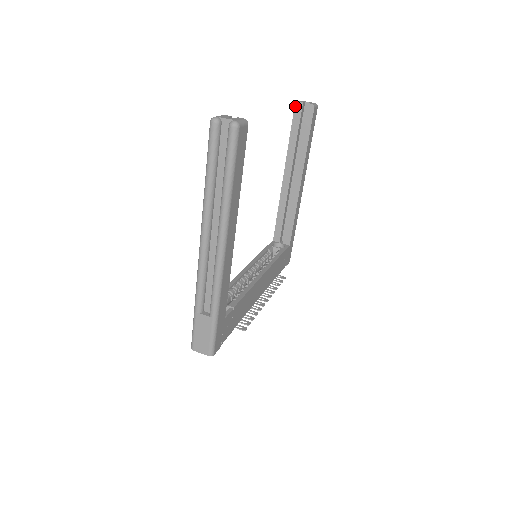
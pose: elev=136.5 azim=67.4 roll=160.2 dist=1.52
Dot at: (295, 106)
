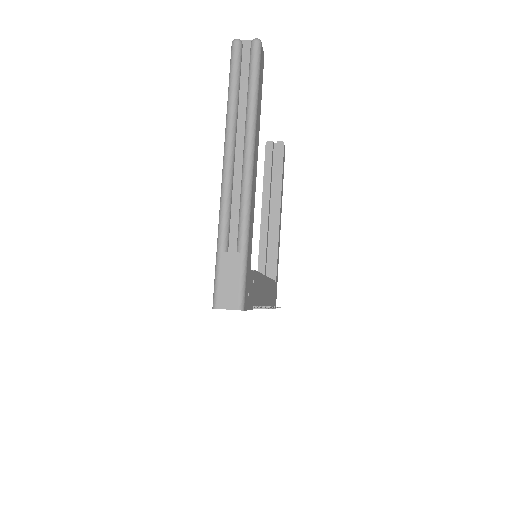
Dot at: (266, 145)
